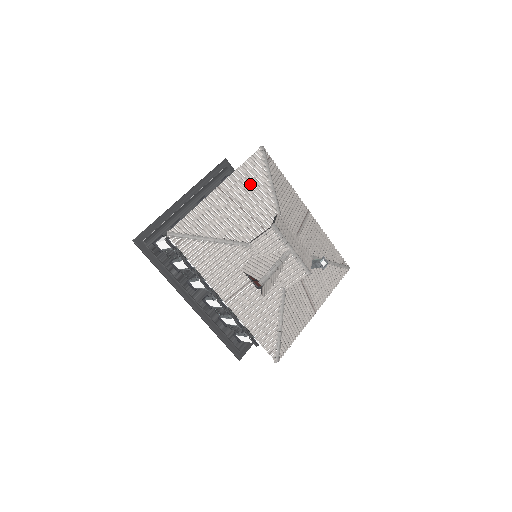
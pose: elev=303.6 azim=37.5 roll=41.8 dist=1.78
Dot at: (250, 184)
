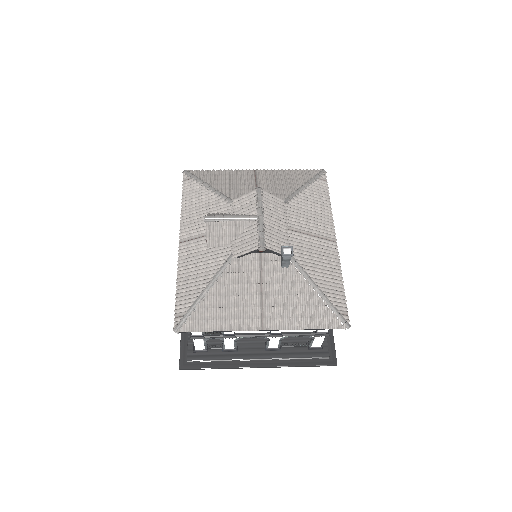
Dot at: (283, 179)
